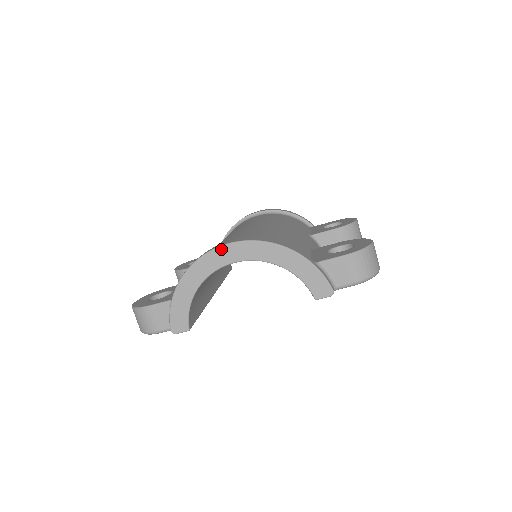
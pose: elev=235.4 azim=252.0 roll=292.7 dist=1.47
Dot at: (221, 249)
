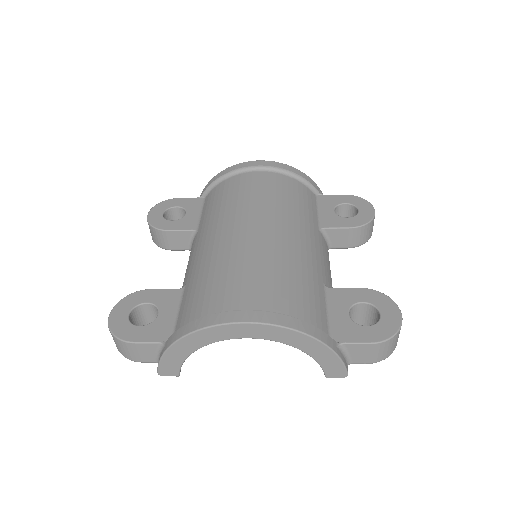
Dot at: (236, 326)
